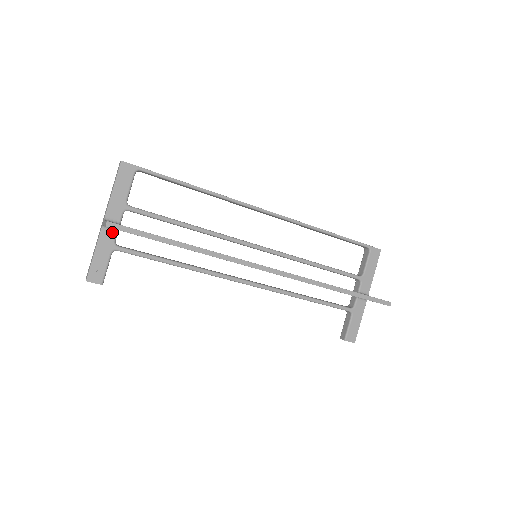
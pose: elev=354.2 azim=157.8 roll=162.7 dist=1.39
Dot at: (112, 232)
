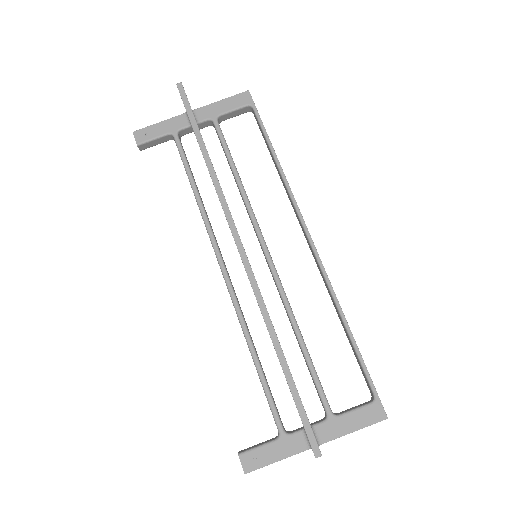
Dot at: (186, 122)
